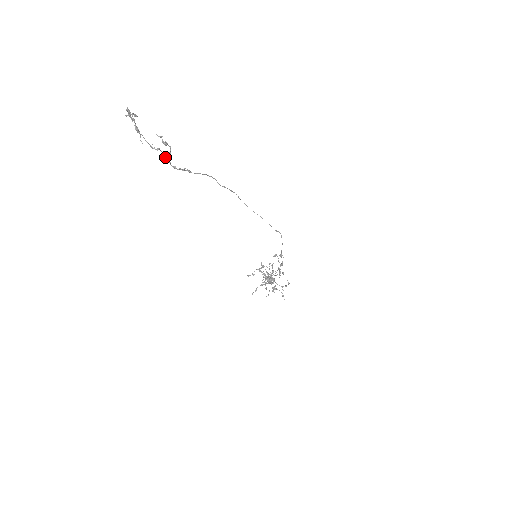
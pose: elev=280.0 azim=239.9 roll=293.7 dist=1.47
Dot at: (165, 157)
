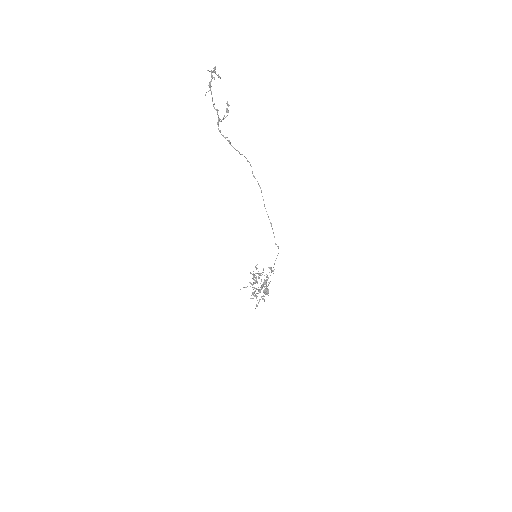
Dot at: (218, 119)
